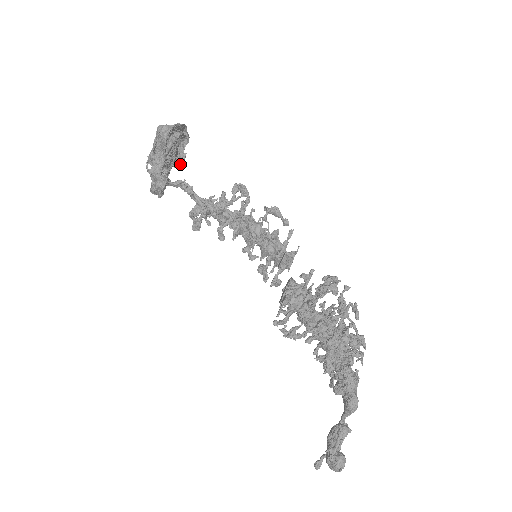
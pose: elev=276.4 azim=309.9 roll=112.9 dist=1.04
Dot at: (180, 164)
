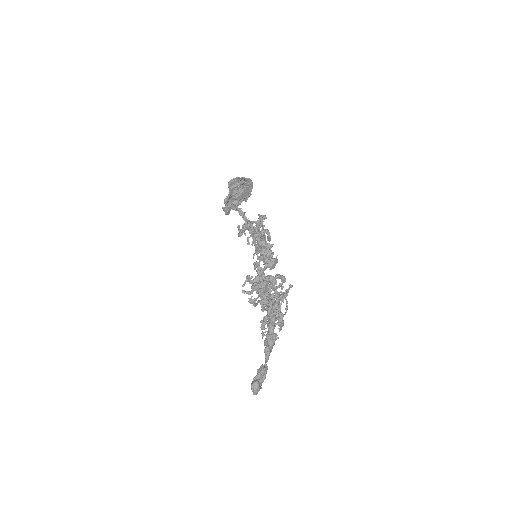
Dot at: (246, 200)
